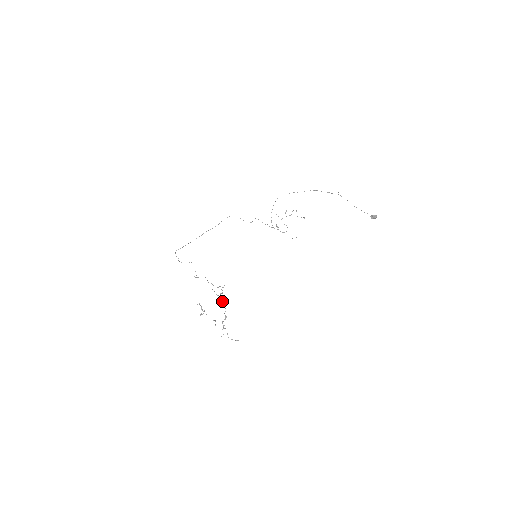
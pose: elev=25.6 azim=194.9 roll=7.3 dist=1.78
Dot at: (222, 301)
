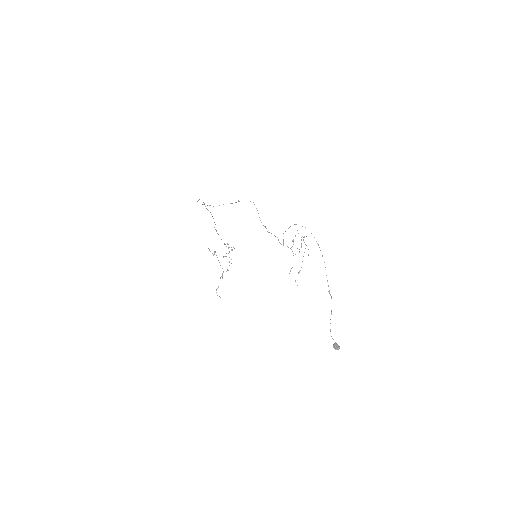
Dot at: occluded
